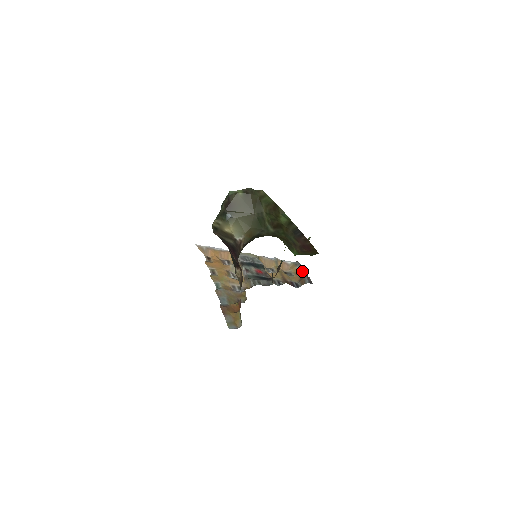
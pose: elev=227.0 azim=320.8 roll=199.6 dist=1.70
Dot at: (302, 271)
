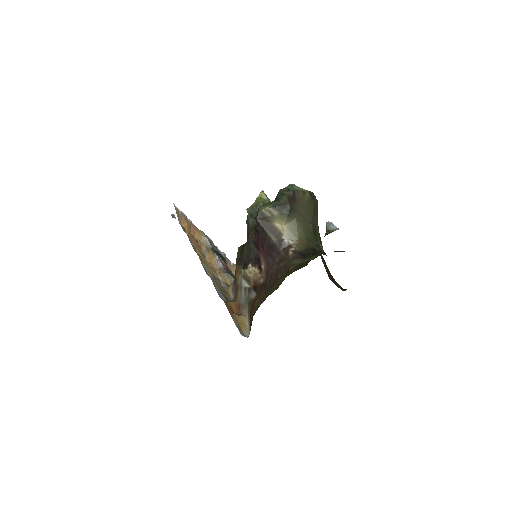
Dot at: occluded
